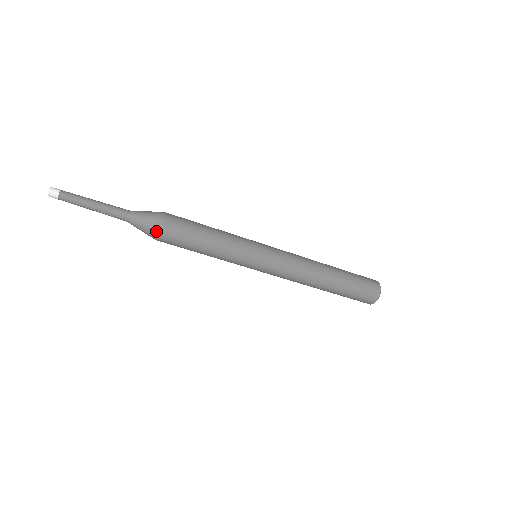
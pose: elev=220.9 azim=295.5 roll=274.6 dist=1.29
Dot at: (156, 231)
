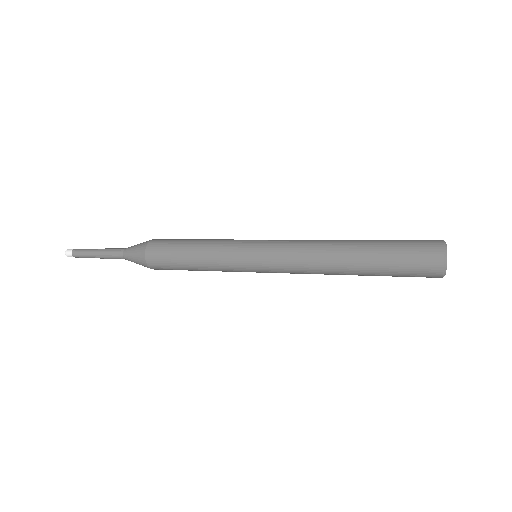
Dot at: (143, 259)
